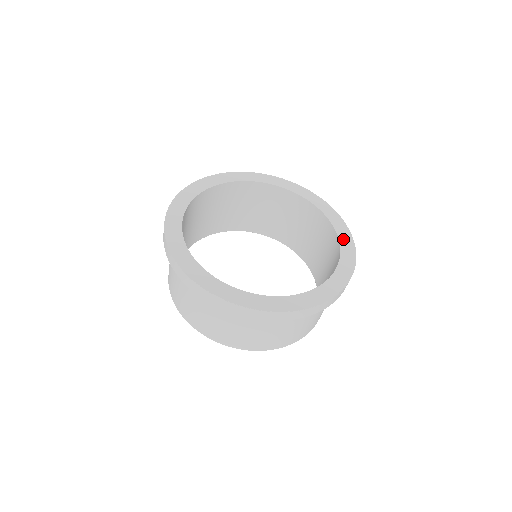
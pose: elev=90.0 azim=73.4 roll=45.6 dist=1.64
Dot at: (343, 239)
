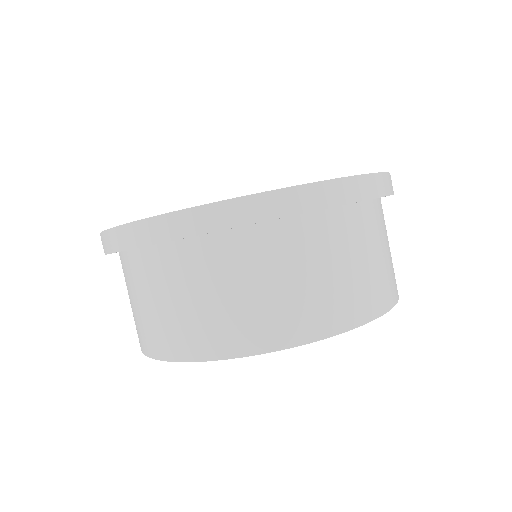
Dot at: occluded
